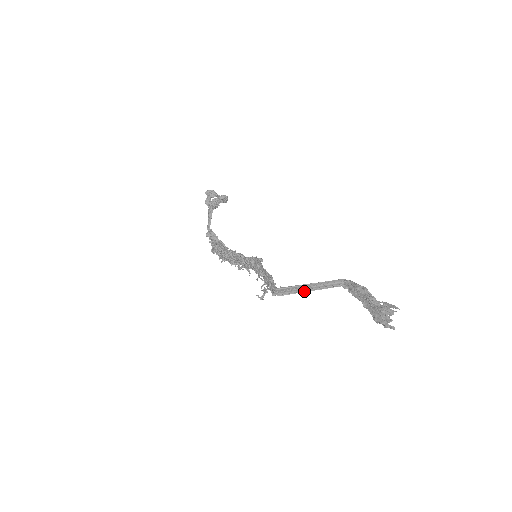
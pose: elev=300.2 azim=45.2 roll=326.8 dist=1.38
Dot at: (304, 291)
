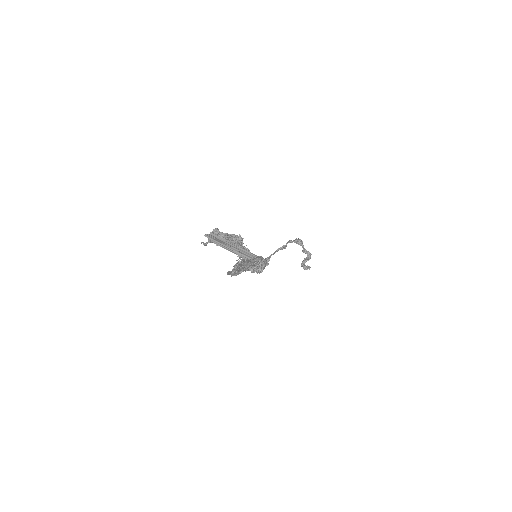
Dot at: (228, 249)
